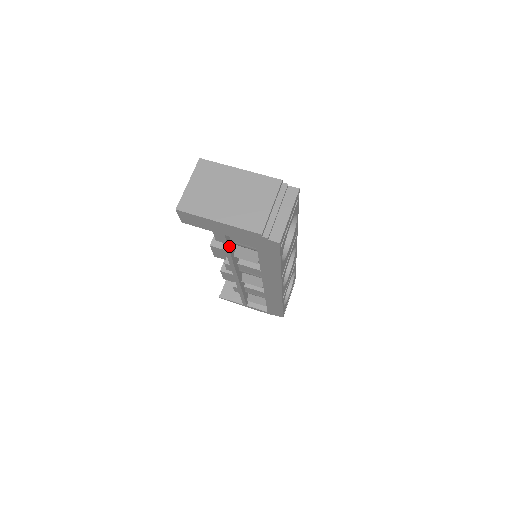
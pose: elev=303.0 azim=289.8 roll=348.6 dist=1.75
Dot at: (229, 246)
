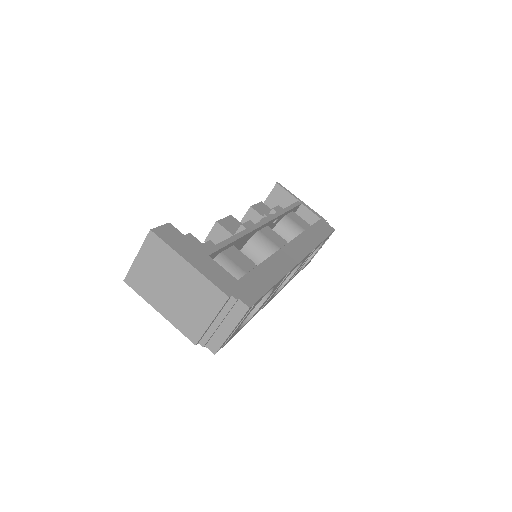
Dot at: occluded
